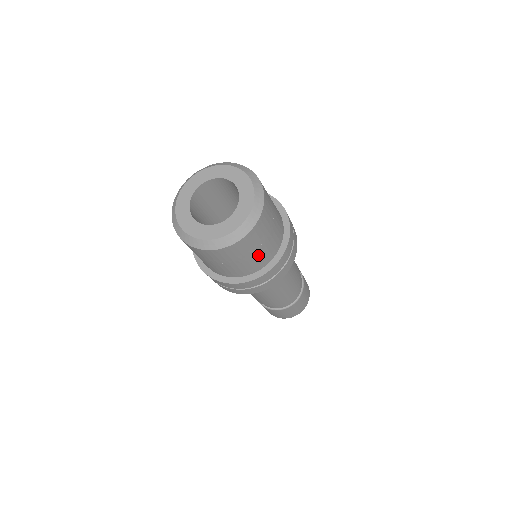
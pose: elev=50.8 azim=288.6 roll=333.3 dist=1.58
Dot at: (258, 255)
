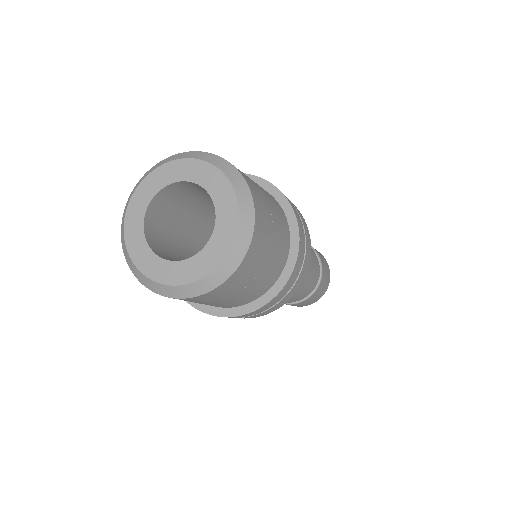
Dot at: (254, 286)
